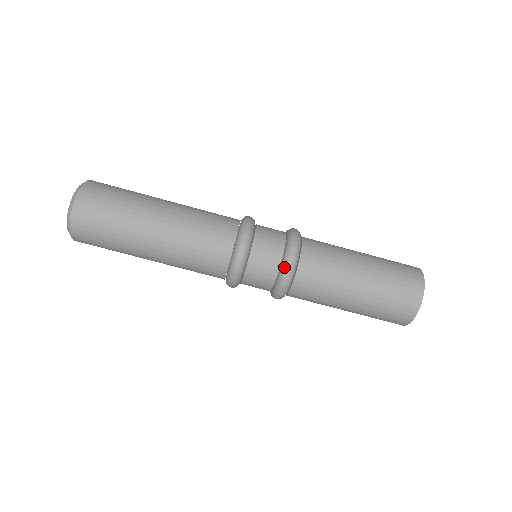
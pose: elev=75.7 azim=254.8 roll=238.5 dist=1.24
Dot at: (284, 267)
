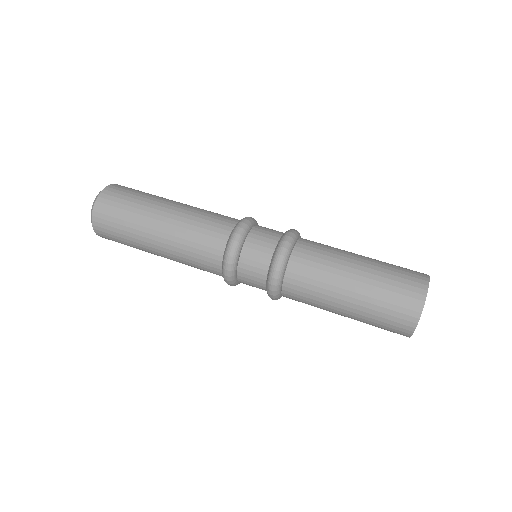
Dot at: (282, 239)
